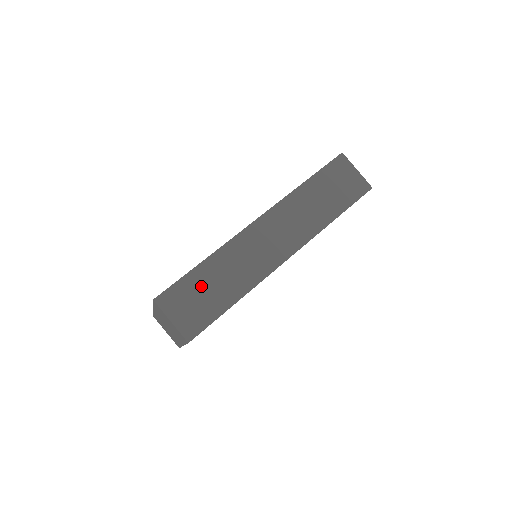
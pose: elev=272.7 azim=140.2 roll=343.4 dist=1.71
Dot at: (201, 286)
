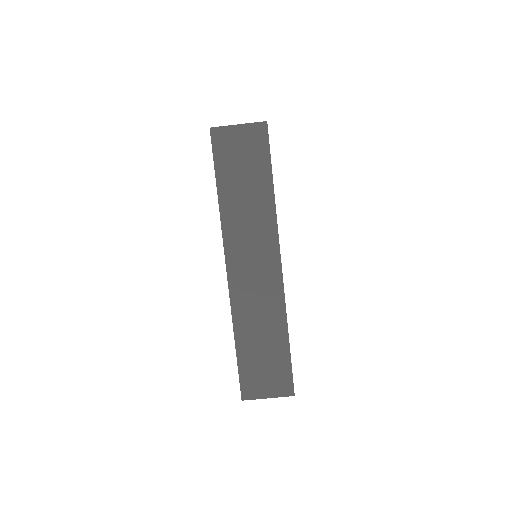
Dot at: (255, 357)
